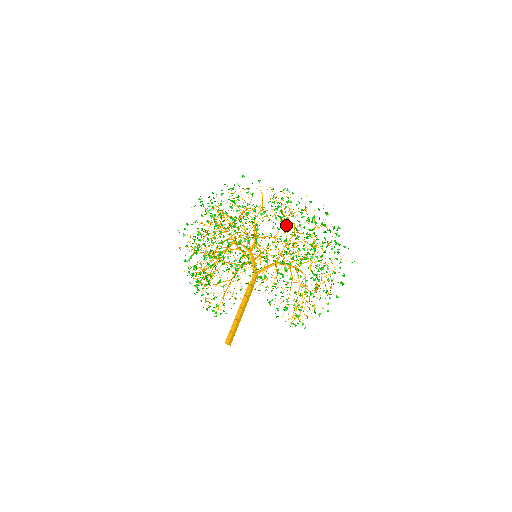
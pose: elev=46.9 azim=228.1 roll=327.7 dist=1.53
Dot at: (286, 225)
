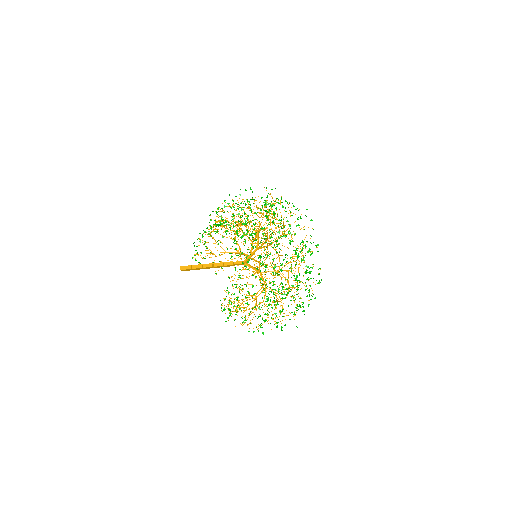
Dot at: occluded
